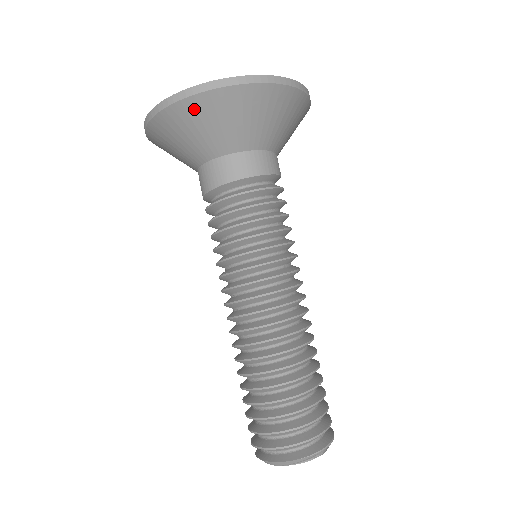
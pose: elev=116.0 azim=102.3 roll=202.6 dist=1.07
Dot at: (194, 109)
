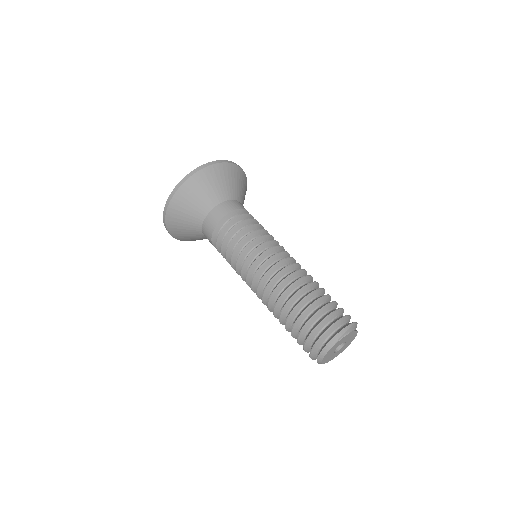
Dot at: (196, 181)
